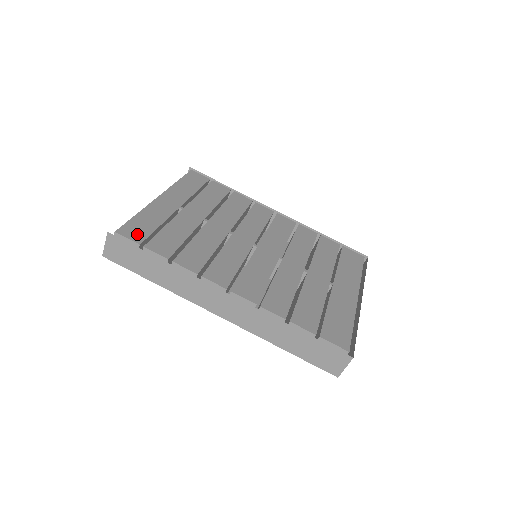
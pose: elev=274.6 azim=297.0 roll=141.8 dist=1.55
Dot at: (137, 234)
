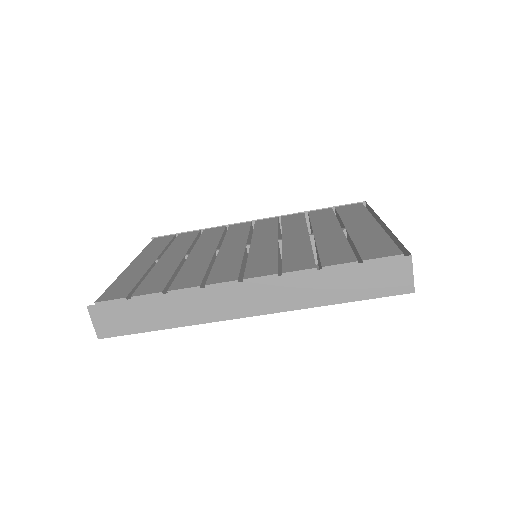
Dot at: (119, 293)
